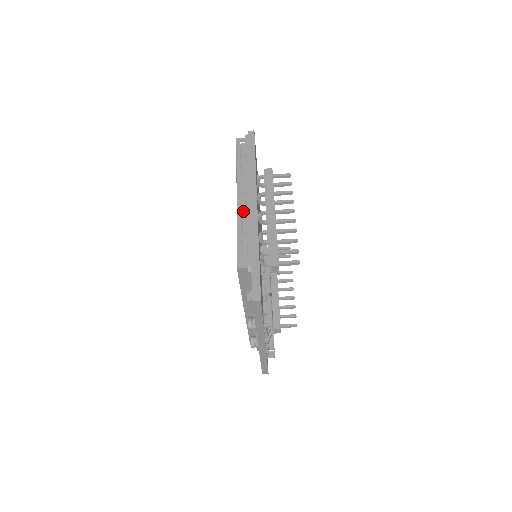
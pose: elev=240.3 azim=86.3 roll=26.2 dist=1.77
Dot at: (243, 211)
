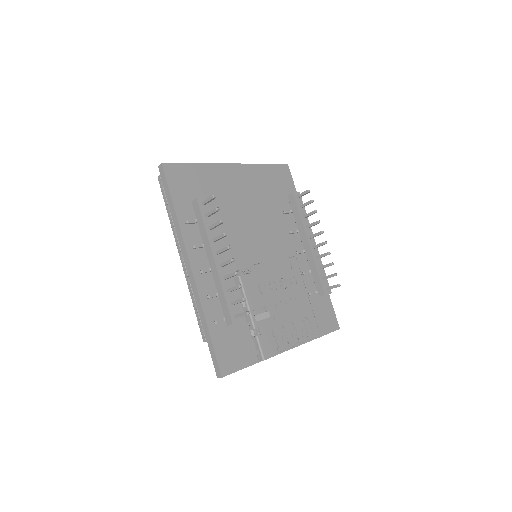
Dot at: (188, 275)
